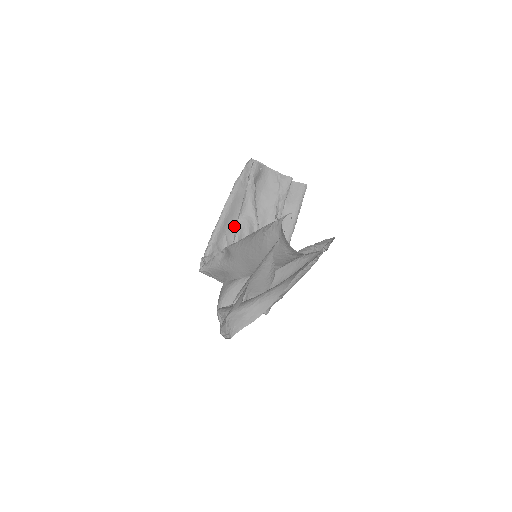
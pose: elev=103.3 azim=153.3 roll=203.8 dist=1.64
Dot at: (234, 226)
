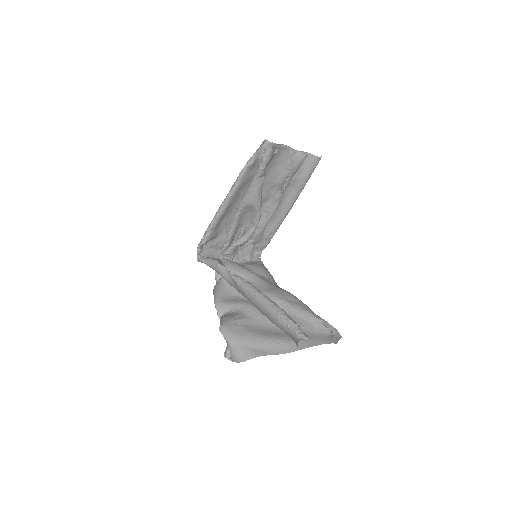
Dot at: (234, 209)
